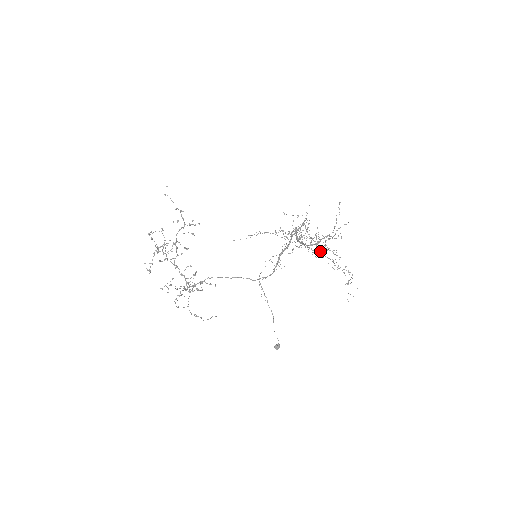
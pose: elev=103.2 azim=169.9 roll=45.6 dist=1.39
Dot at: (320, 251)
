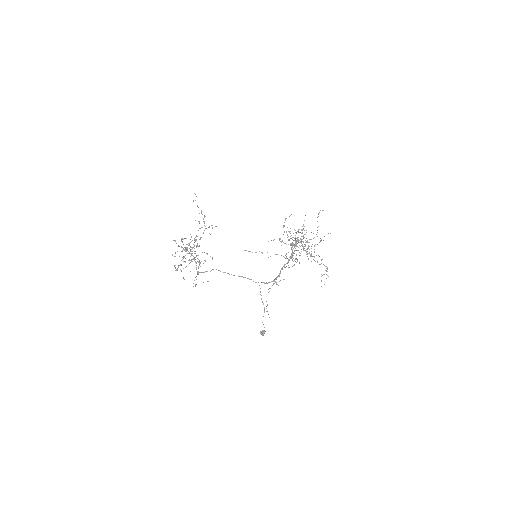
Dot at: (304, 250)
